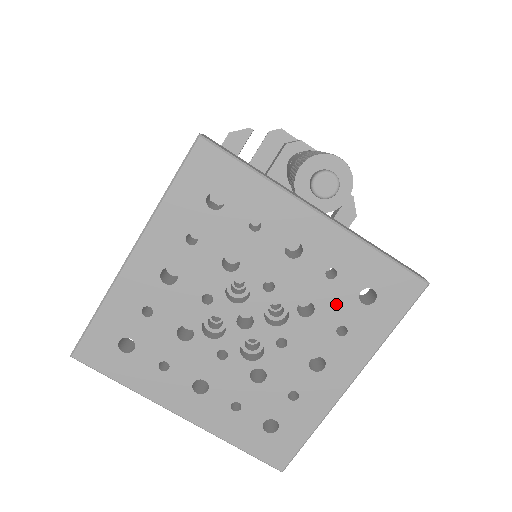
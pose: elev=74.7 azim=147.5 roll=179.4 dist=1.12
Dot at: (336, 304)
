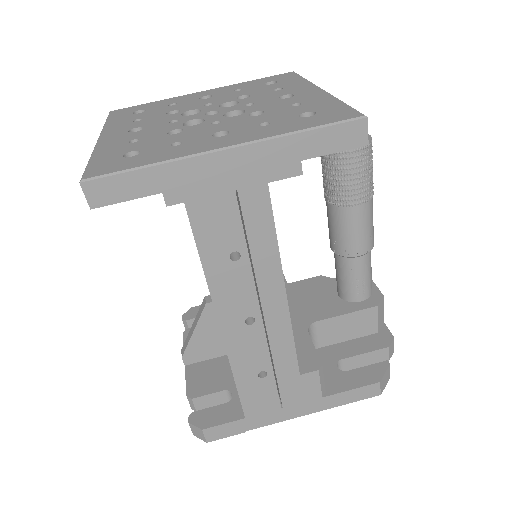
Dot at: (280, 114)
